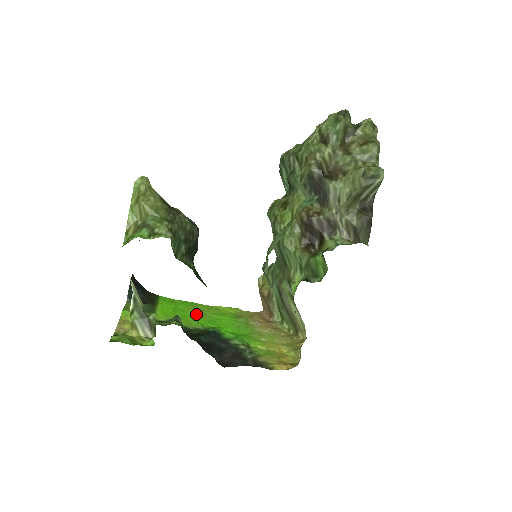
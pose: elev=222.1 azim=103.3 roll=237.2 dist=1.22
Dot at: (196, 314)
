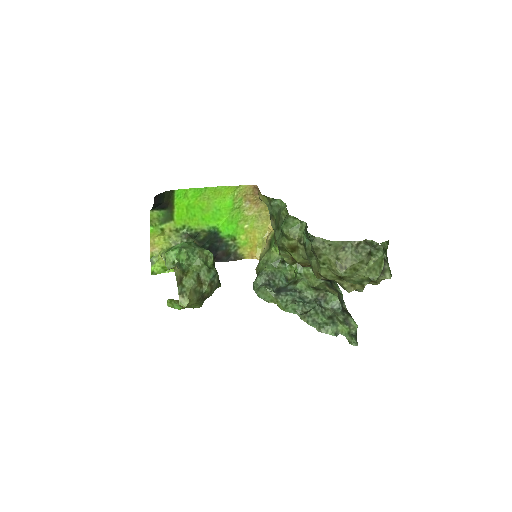
Dot at: (203, 208)
